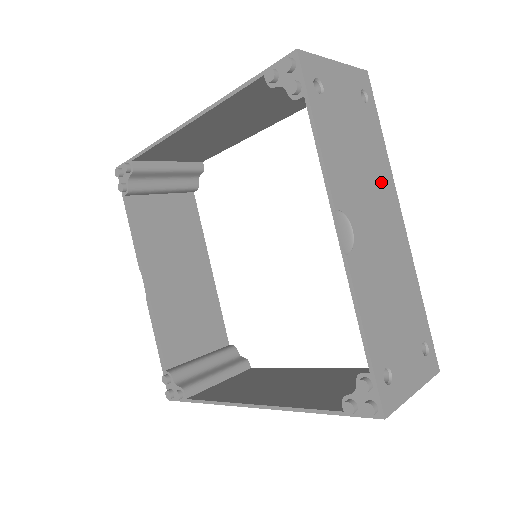
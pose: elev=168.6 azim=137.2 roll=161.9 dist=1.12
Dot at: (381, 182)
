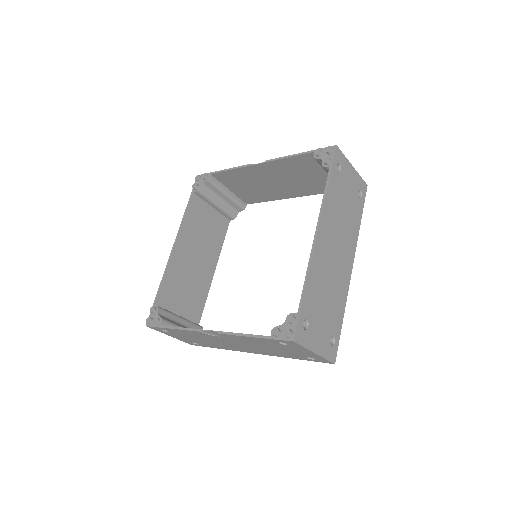
Dot at: (269, 192)
